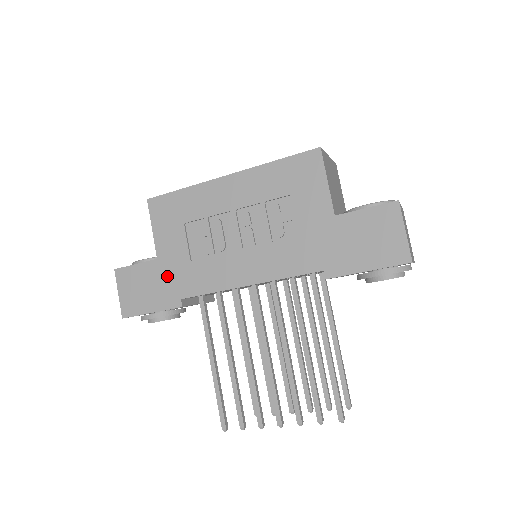
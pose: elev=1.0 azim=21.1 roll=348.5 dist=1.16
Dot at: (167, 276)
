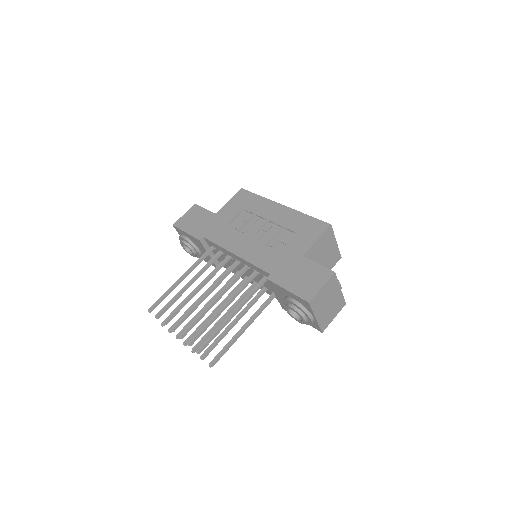
Dot at: (210, 223)
